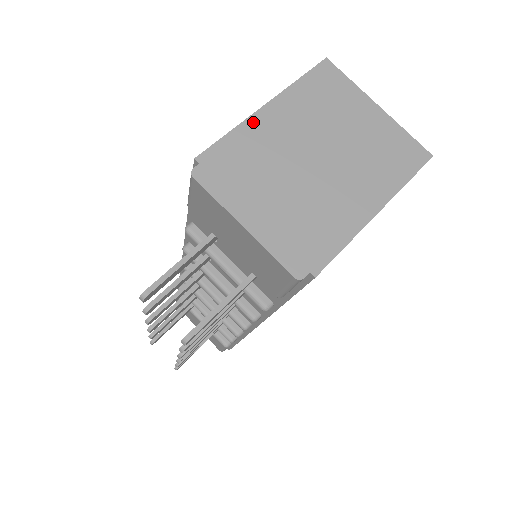
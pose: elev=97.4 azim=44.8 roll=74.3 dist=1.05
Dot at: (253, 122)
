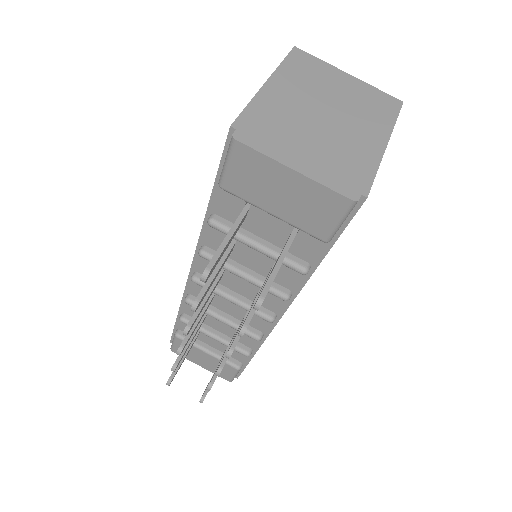
Dot at: (263, 95)
